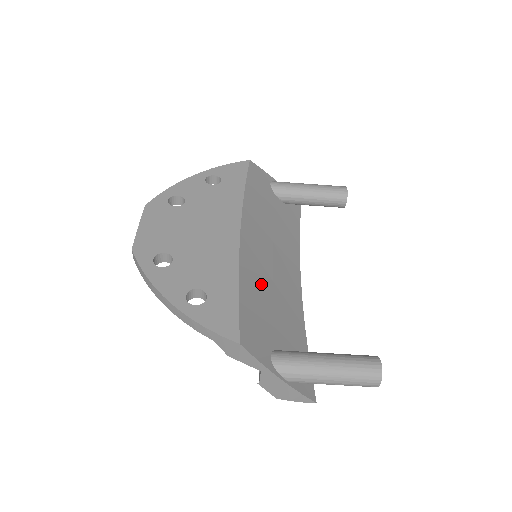
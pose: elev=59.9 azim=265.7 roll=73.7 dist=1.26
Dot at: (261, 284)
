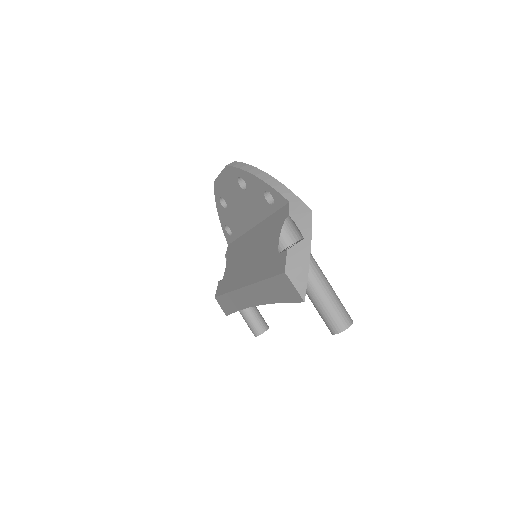
Dot at: occluded
